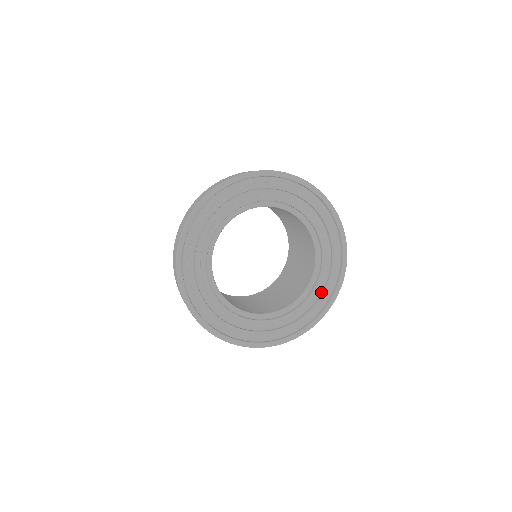
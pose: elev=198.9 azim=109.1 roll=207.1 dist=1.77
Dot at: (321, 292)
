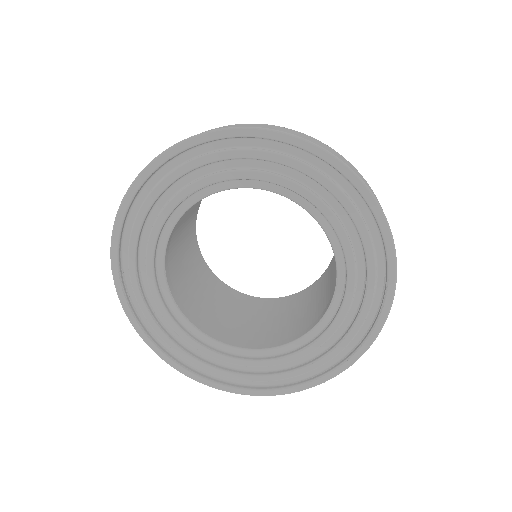
Dot at: (355, 314)
